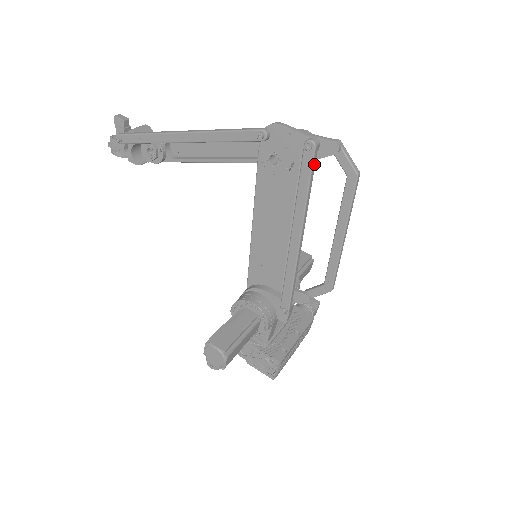
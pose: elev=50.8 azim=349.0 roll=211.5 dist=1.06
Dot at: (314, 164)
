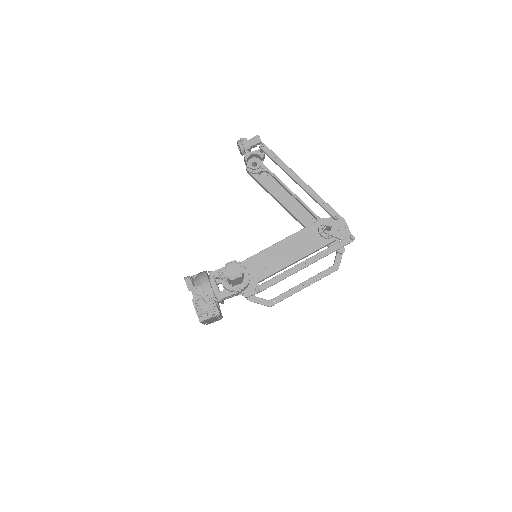
Dot at: (345, 245)
